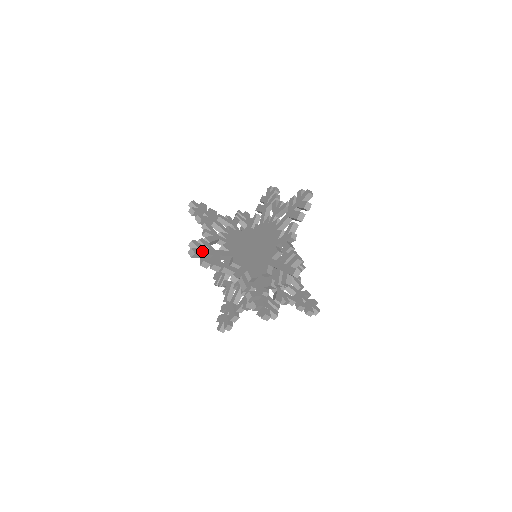
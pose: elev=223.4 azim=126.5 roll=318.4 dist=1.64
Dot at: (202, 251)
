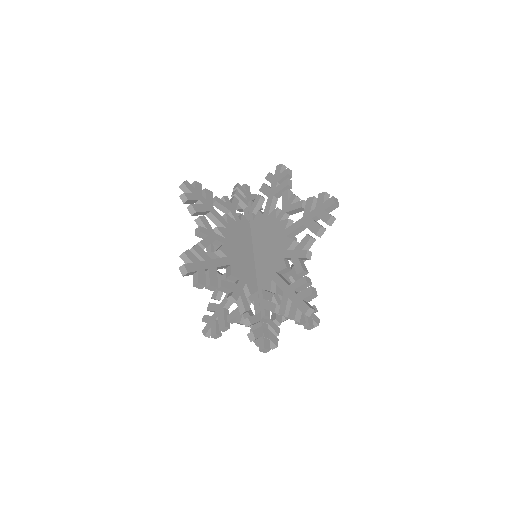
Dot at: (196, 266)
